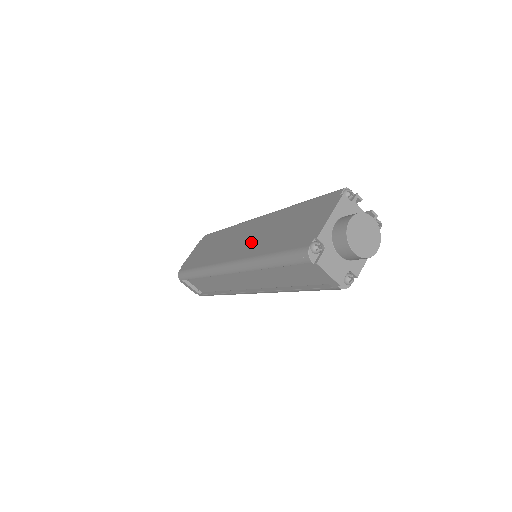
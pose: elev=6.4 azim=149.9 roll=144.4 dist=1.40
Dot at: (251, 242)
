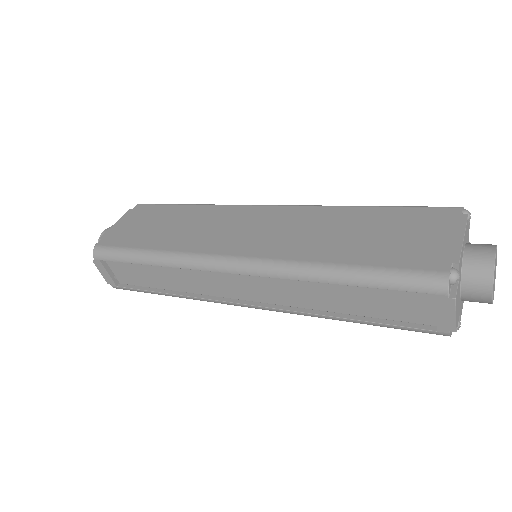
Dot at: (282, 238)
